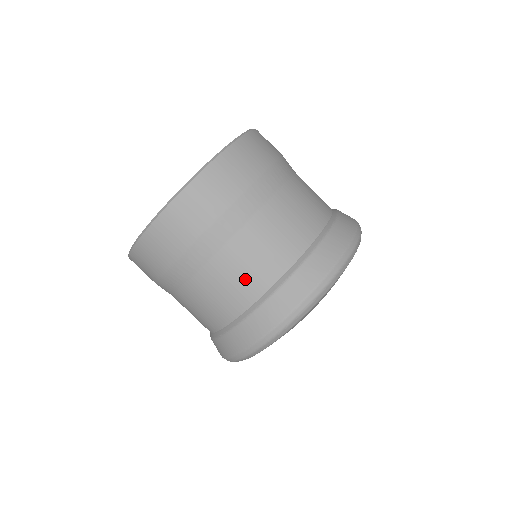
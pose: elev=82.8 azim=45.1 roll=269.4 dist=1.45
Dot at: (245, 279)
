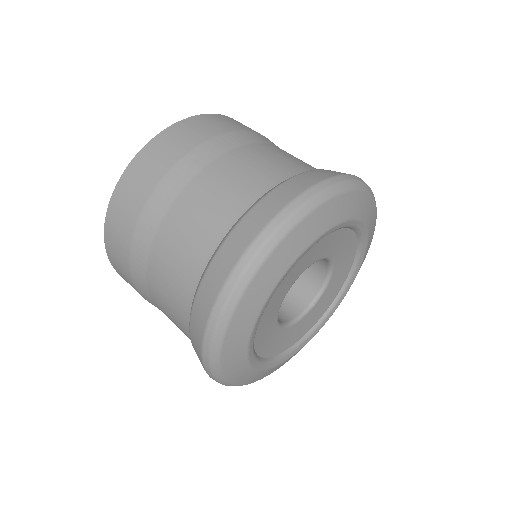
Dot at: (193, 238)
